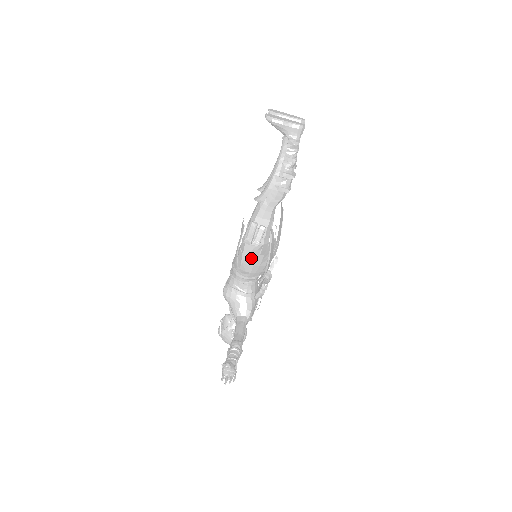
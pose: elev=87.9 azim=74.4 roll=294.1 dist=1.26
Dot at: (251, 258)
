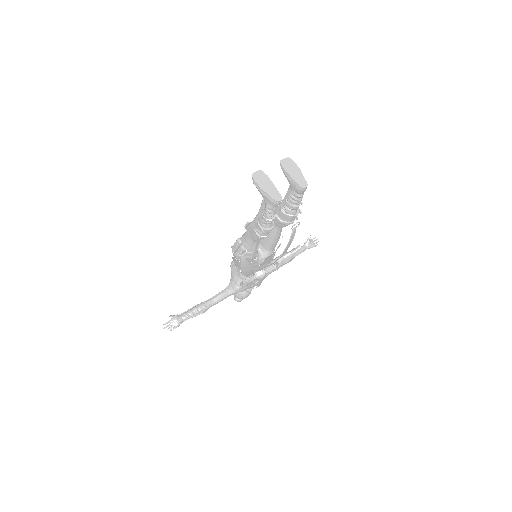
Dot at: (235, 260)
